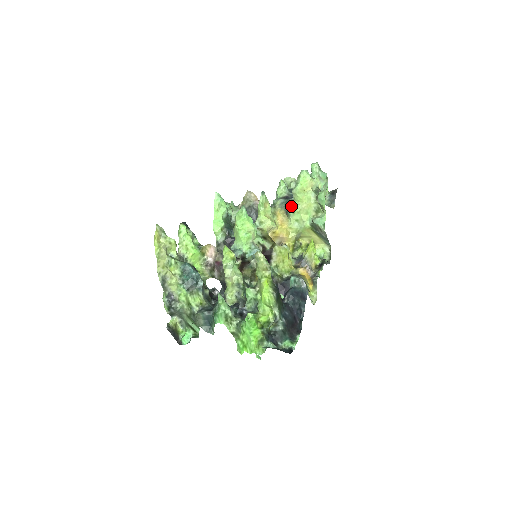
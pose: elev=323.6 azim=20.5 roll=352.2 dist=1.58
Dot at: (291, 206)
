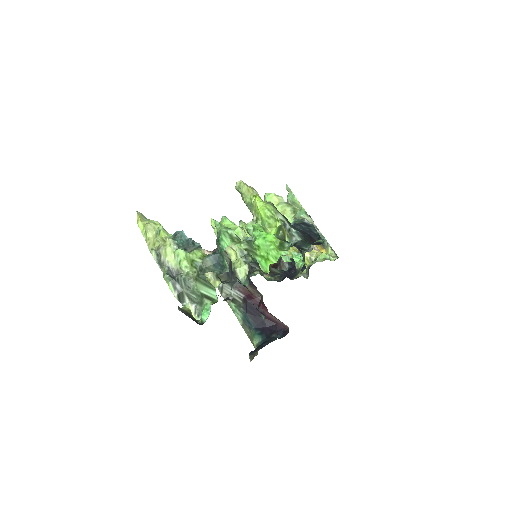
Dot at: occluded
